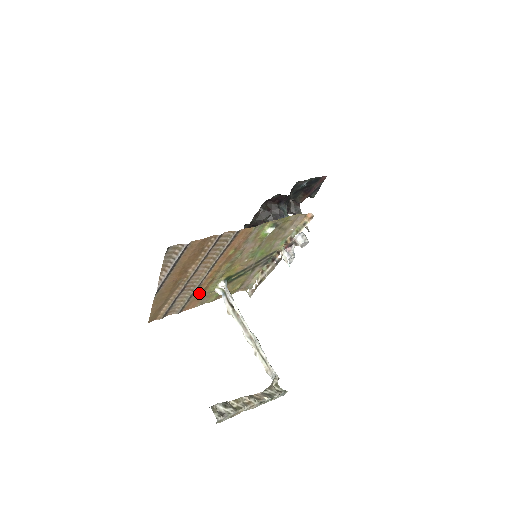
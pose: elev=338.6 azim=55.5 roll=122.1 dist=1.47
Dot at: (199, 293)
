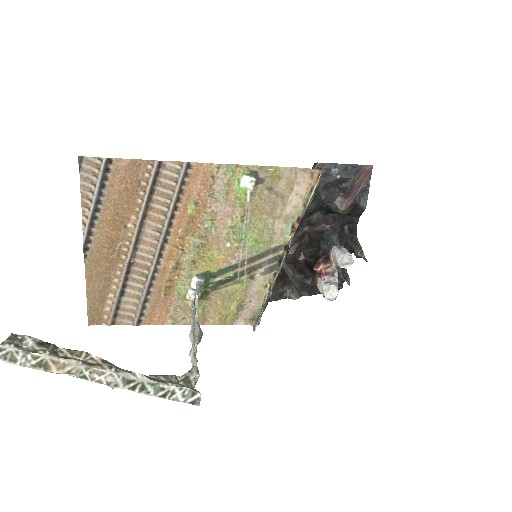
Dot at: (161, 290)
